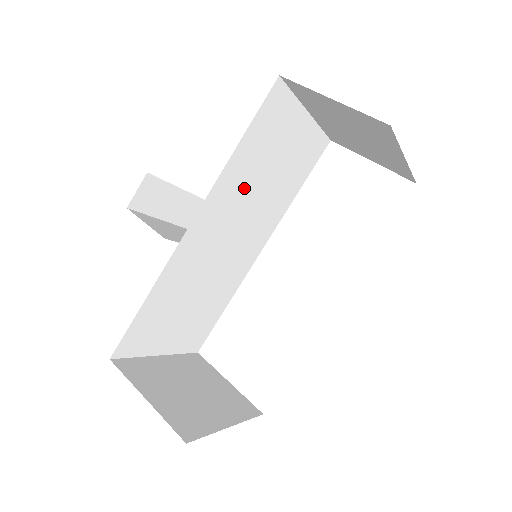
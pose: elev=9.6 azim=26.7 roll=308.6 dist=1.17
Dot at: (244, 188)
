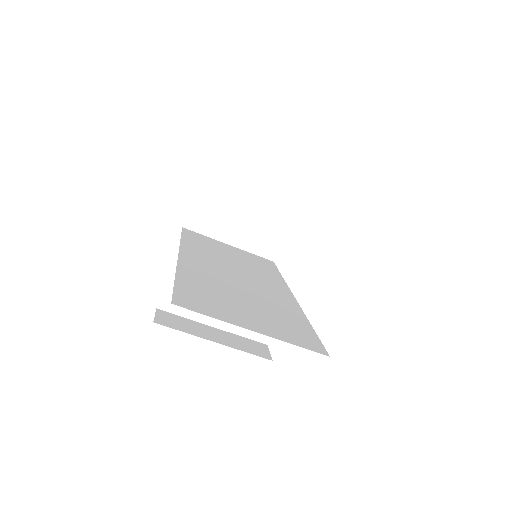
Dot at: (214, 256)
